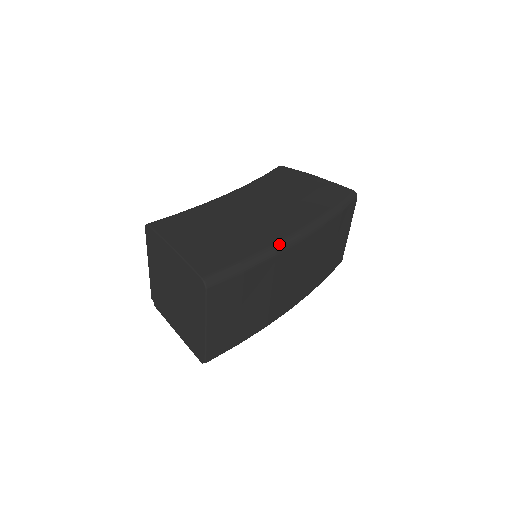
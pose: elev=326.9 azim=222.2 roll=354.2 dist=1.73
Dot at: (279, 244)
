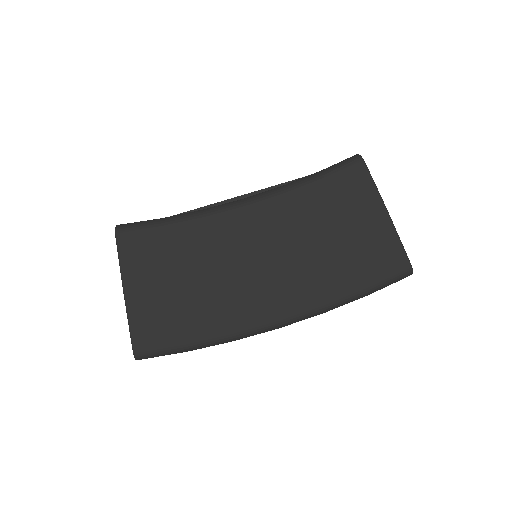
Dot at: (243, 335)
